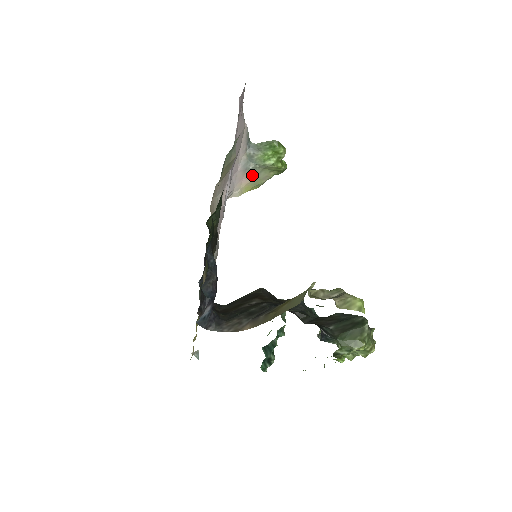
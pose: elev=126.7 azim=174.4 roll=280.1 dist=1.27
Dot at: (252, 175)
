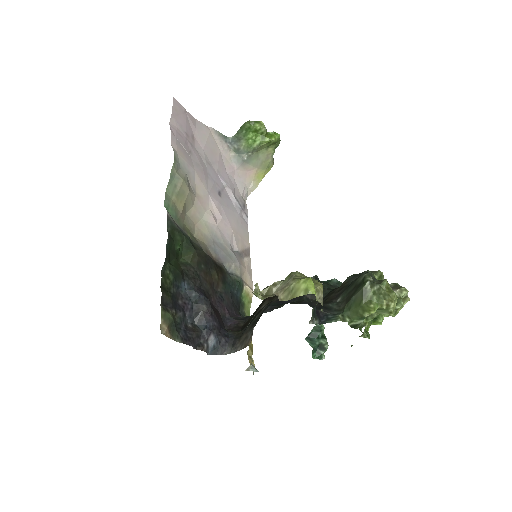
Dot at: (253, 163)
